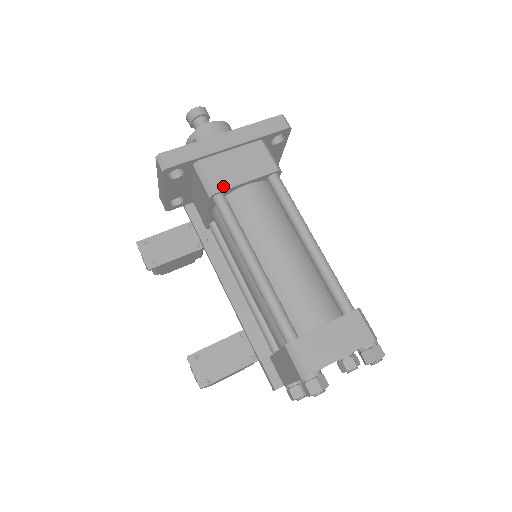
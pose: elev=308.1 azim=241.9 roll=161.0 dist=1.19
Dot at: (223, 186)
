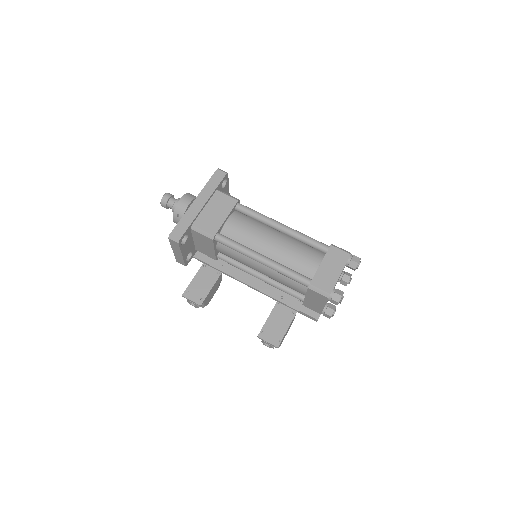
Dot at: (216, 229)
